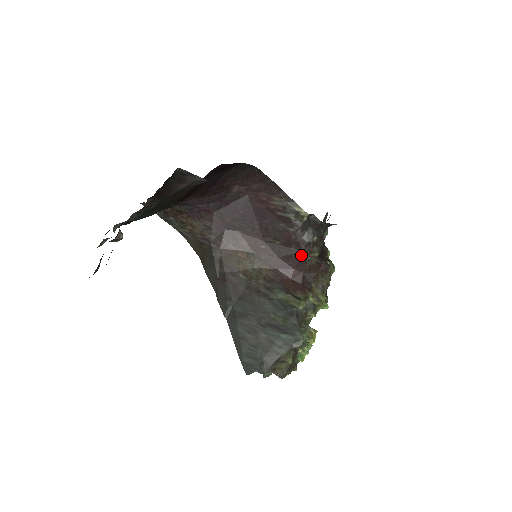
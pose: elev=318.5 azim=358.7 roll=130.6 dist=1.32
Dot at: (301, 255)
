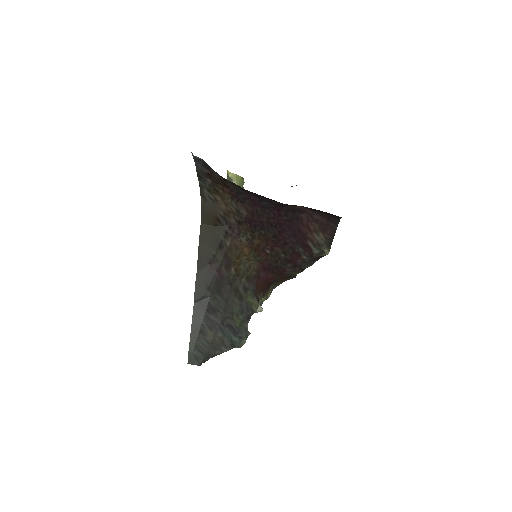
Dot at: (289, 271)
